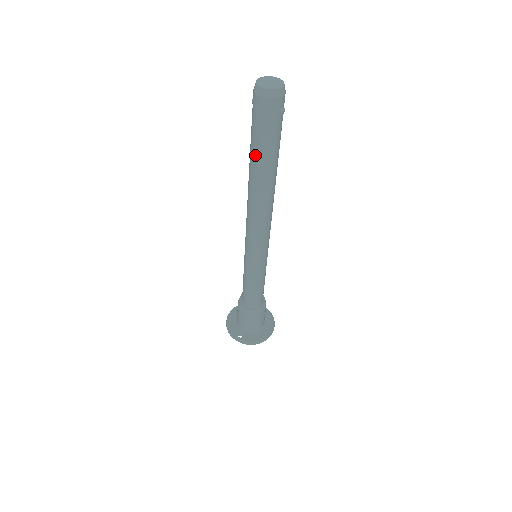
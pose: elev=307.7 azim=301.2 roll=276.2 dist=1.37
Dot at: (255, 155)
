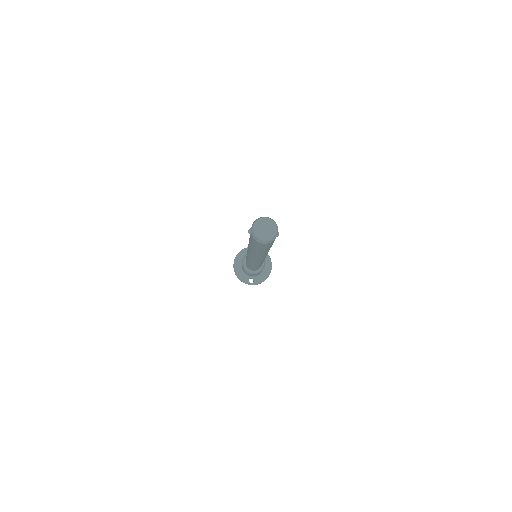
Dot at: (258, 251)
